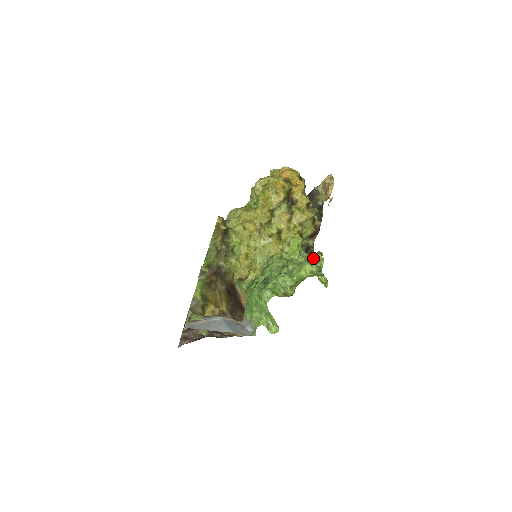
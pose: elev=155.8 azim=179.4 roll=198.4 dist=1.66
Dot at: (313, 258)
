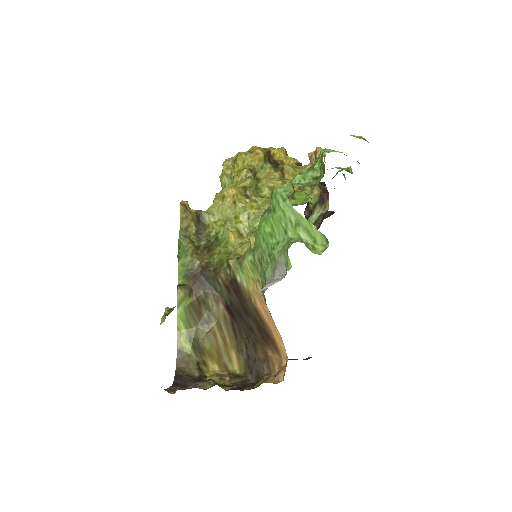
Dot at: occluded
